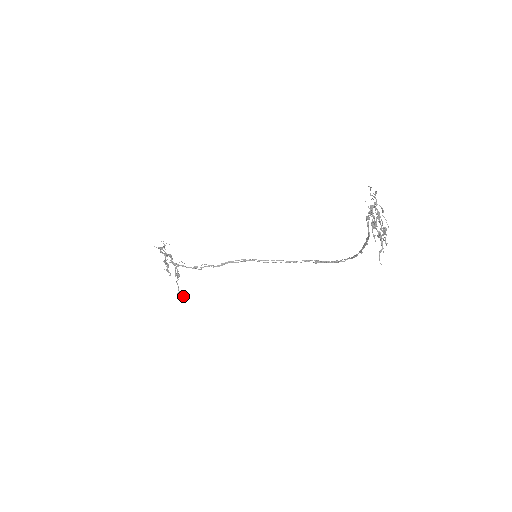
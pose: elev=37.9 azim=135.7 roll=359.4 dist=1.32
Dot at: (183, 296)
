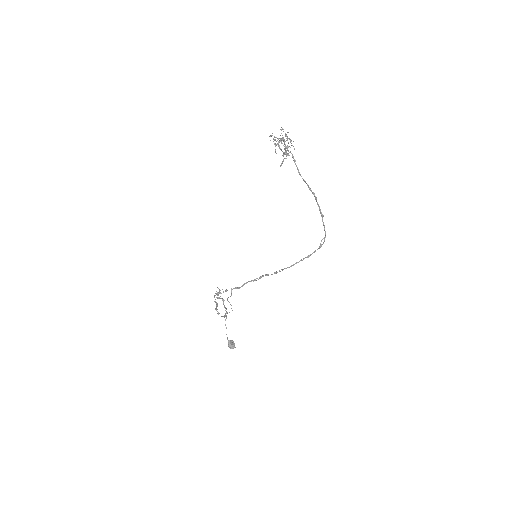
Dot at: (232, 344)
